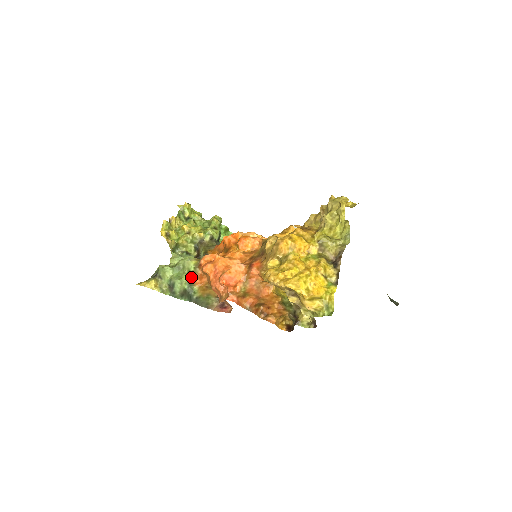
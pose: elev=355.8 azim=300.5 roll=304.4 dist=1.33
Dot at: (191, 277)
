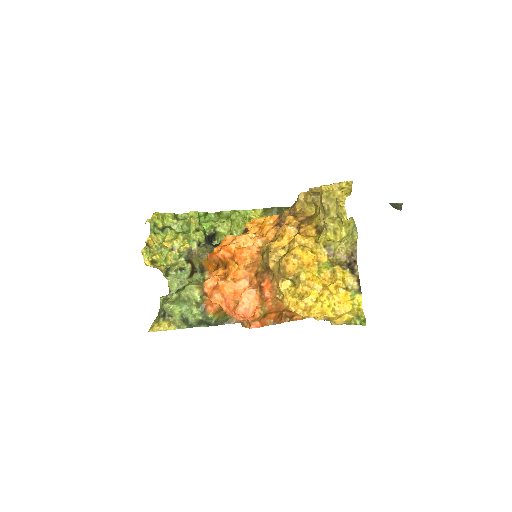
Dot at: (201, 306)
